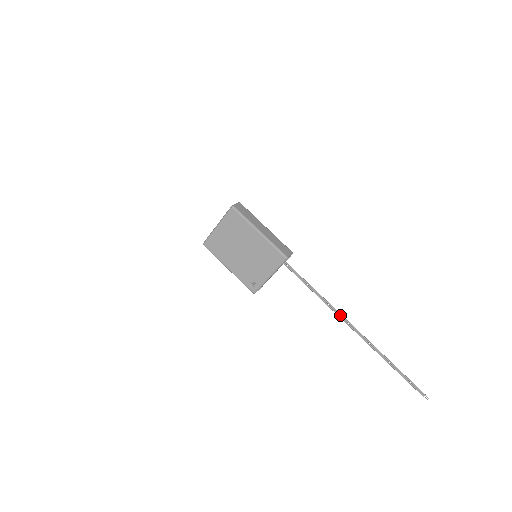
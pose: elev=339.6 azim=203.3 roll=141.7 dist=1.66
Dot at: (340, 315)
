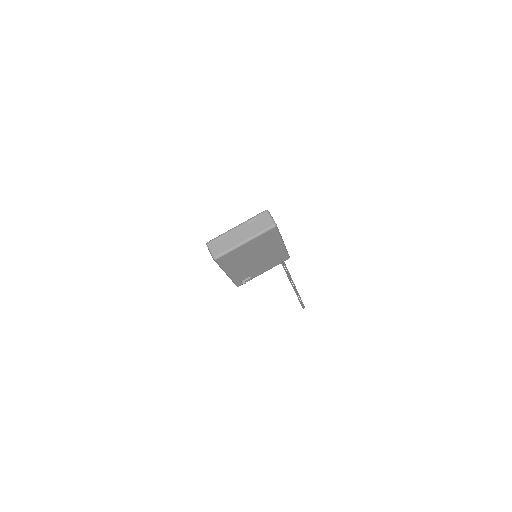
Dot at: (293, 283)
